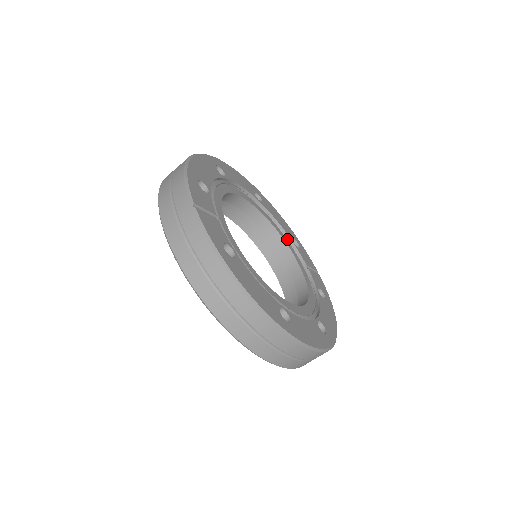
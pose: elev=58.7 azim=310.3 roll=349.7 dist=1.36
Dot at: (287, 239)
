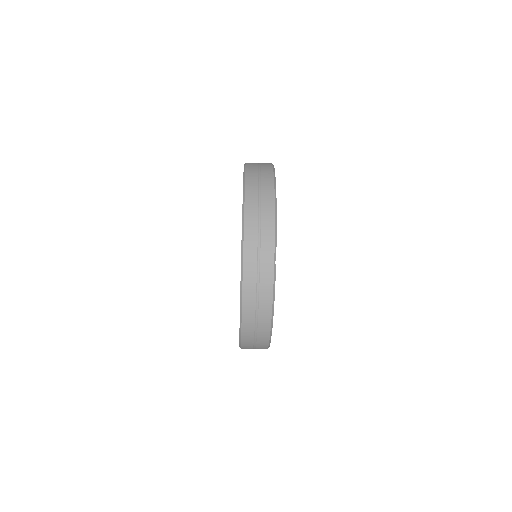
Dot at: occluded
